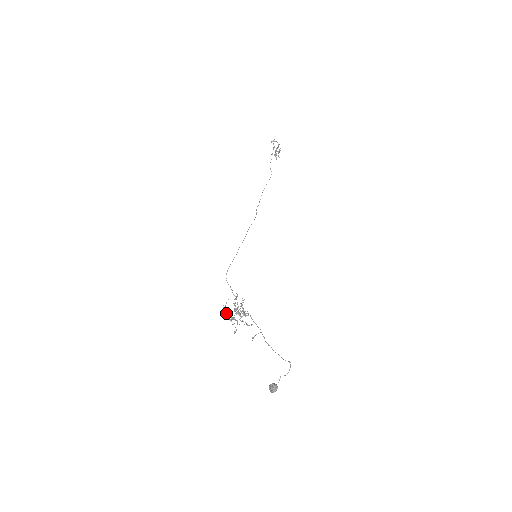
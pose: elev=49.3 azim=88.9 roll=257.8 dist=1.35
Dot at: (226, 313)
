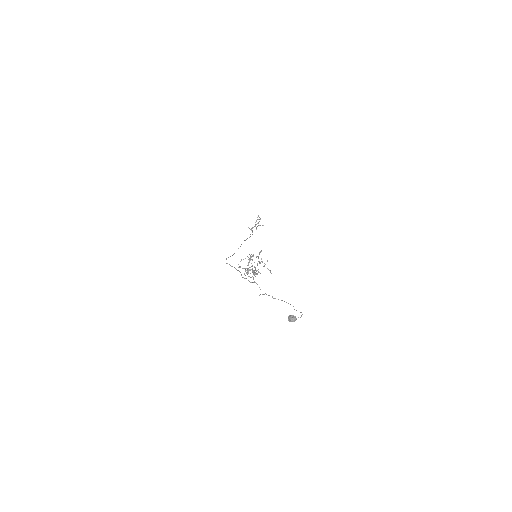
Dot at: (250, 259)
